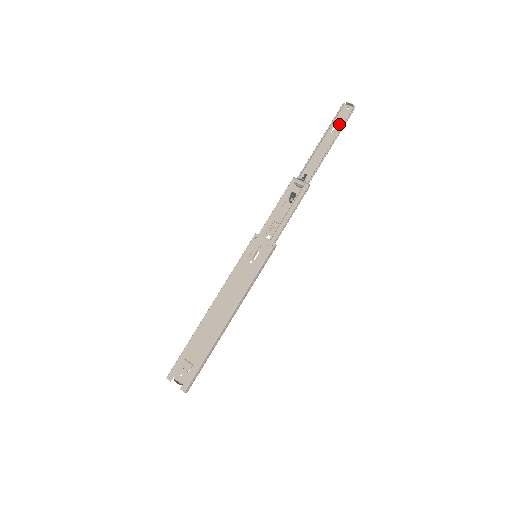
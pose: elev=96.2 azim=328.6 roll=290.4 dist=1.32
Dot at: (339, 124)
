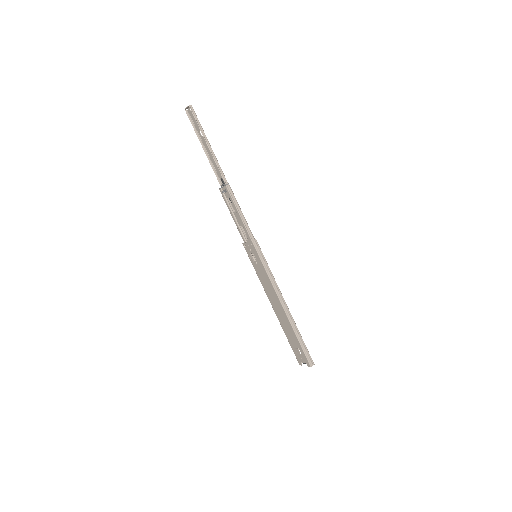
Dot at: (198, 126)
